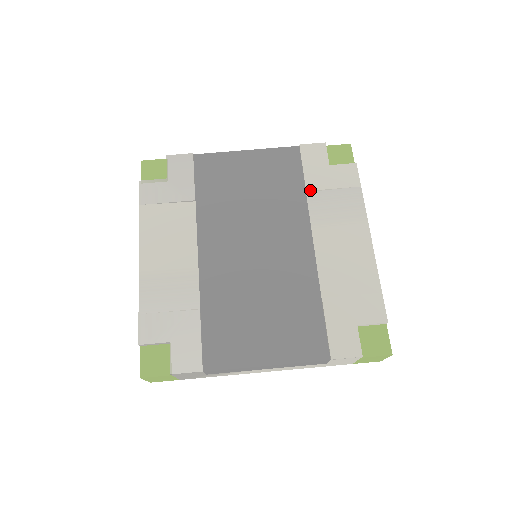
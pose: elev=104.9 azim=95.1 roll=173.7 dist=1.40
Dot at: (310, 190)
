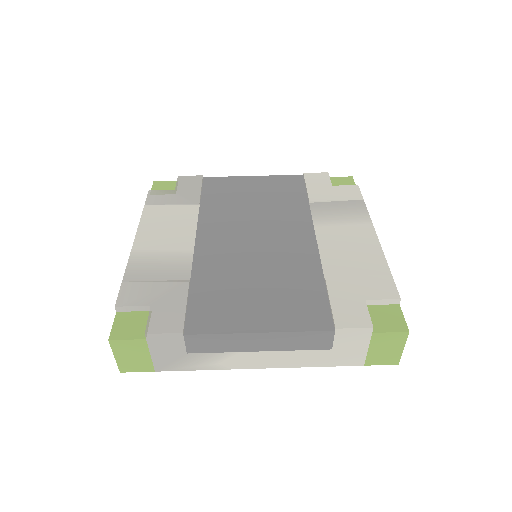
Dot at: (313, 200)
